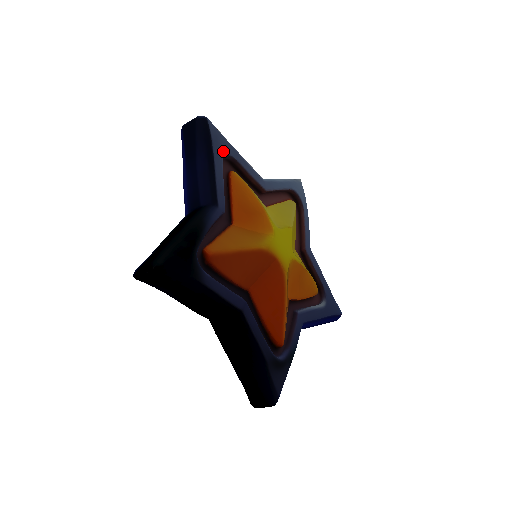
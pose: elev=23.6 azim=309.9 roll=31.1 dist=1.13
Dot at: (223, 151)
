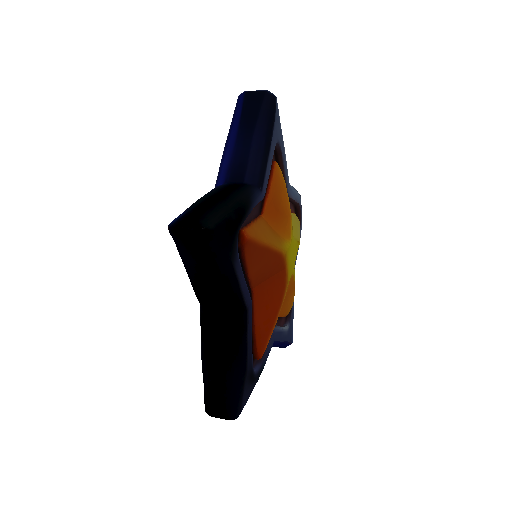
Dot at: (277, 138)
